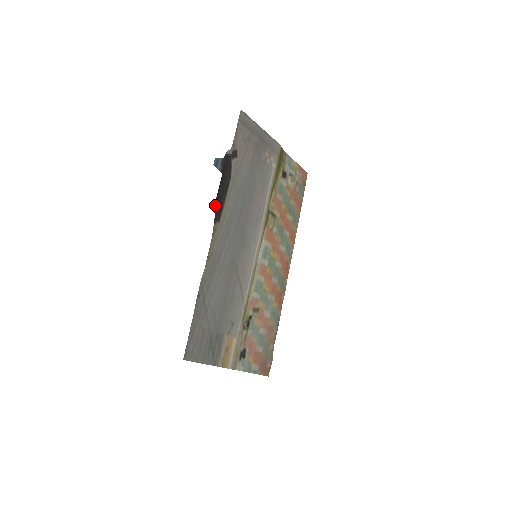
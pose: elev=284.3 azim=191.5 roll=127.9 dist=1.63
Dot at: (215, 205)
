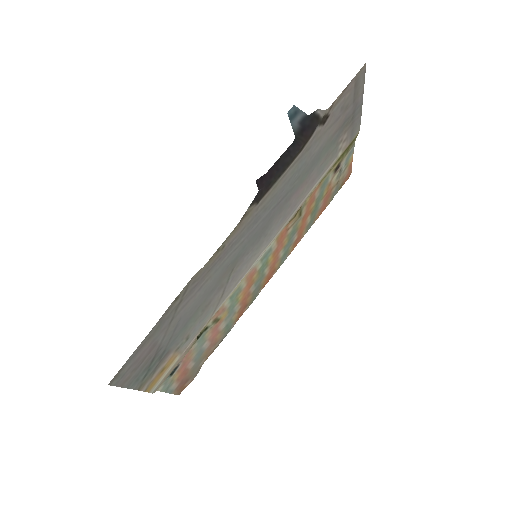
Dot at: (264, 177)
